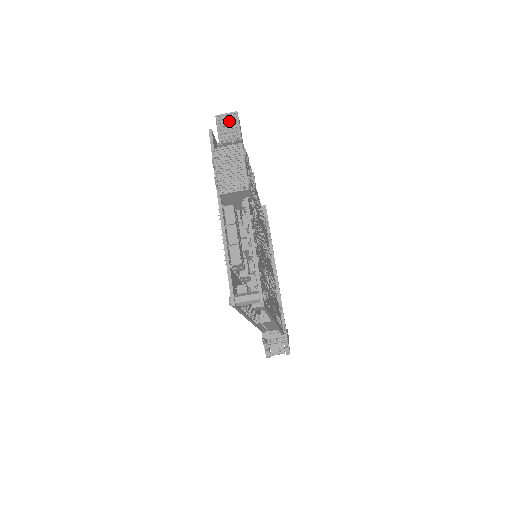
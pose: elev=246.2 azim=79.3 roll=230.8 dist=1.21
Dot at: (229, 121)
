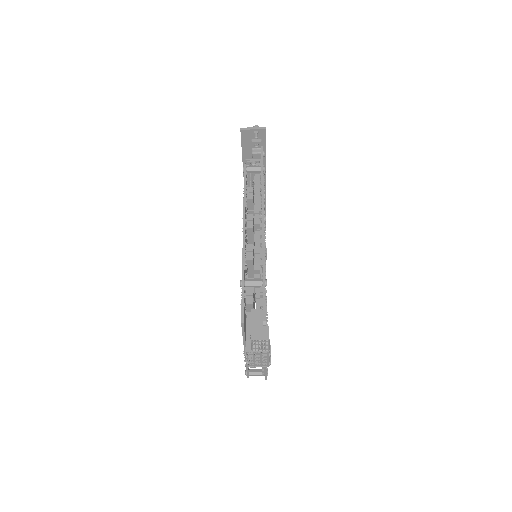
Dot at: (262, 344)
